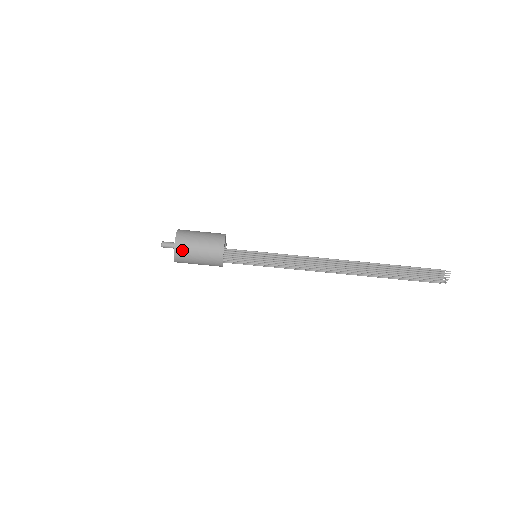
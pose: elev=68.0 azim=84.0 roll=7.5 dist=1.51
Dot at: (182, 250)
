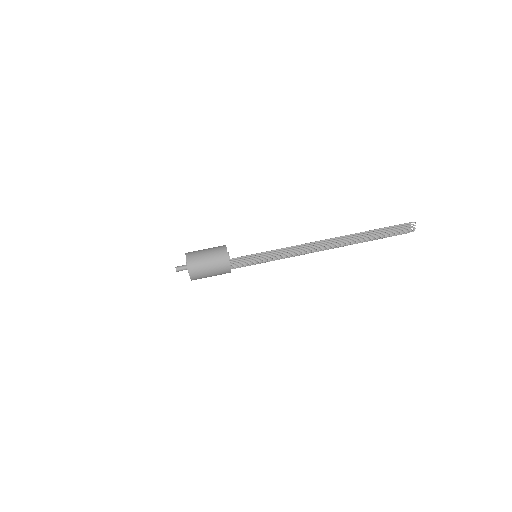
Dot at: (195, 272)
